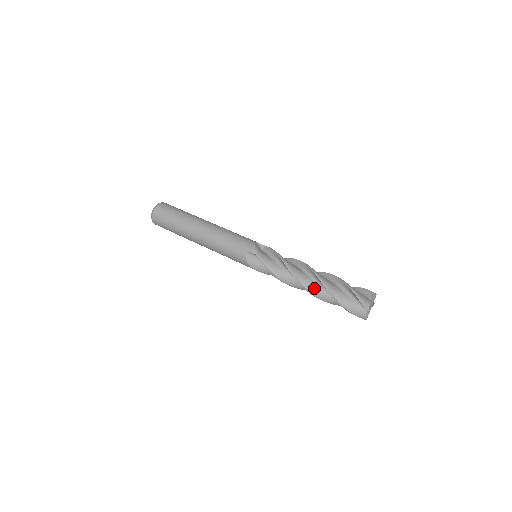
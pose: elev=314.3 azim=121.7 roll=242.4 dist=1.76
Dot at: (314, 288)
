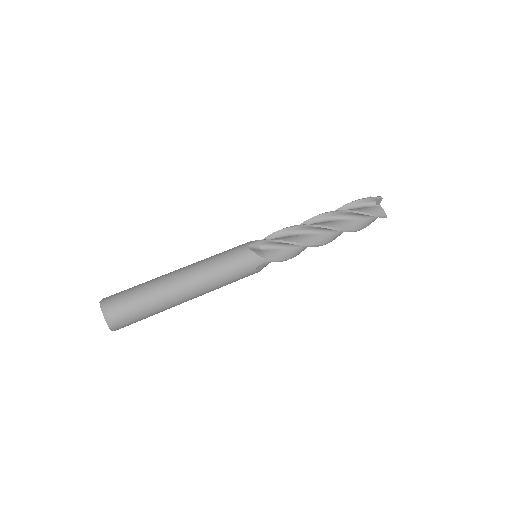
Dot at: (331, 223)
